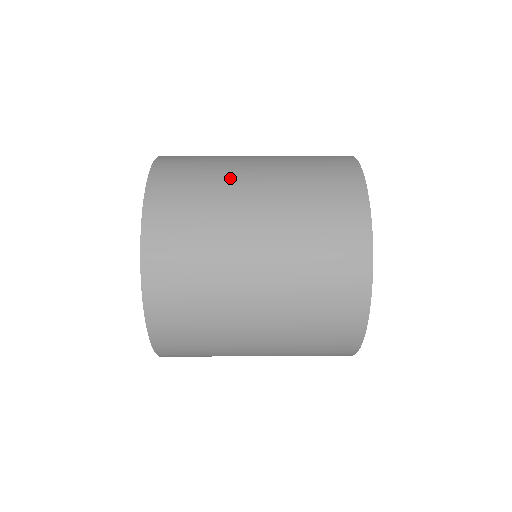
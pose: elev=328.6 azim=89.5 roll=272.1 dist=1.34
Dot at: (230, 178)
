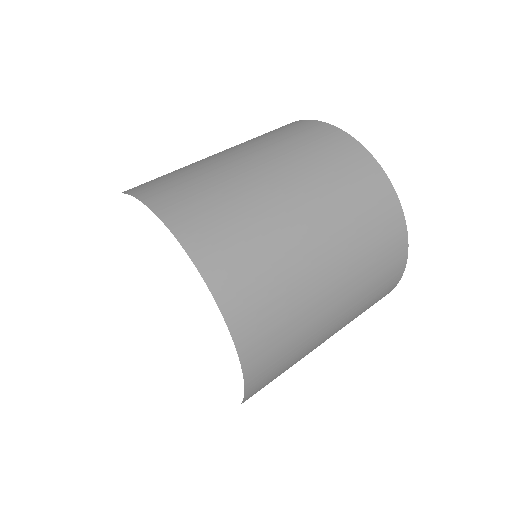
Dot at: (203, 161)
